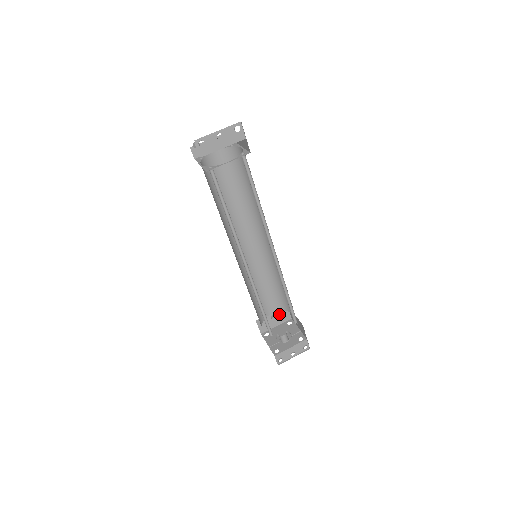
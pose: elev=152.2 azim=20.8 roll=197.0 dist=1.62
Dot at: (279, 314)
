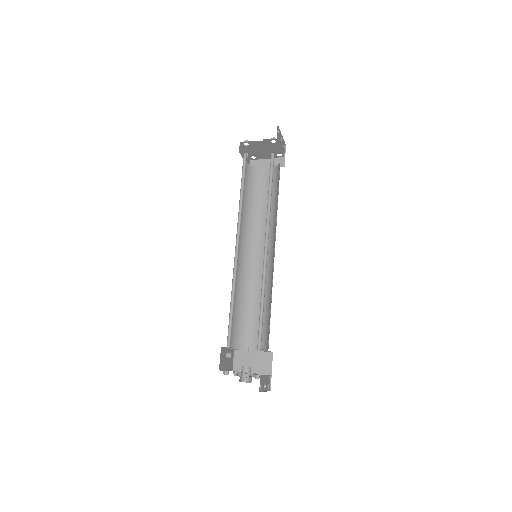
Dot at: occluded
